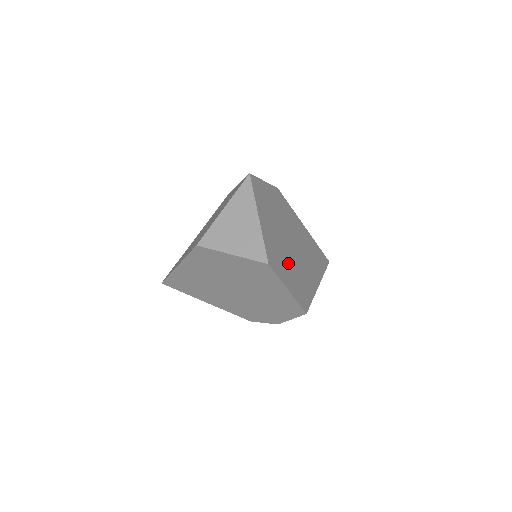
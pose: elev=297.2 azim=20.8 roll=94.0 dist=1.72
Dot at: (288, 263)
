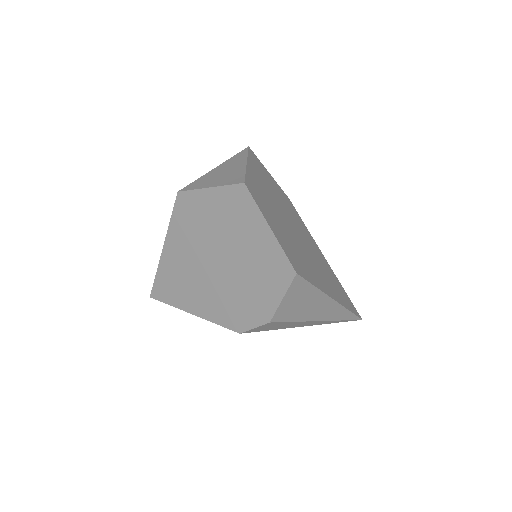
Dot at: (280, 225)
